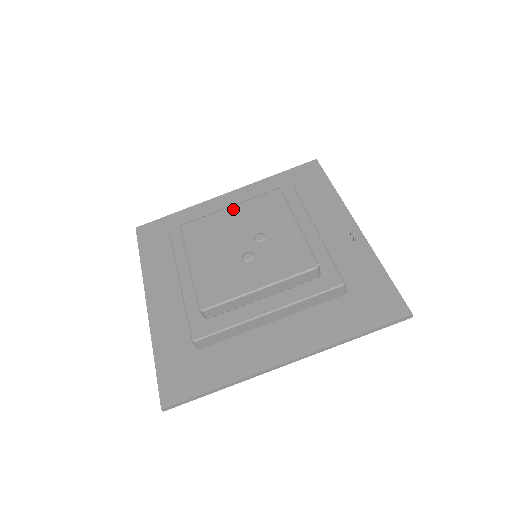
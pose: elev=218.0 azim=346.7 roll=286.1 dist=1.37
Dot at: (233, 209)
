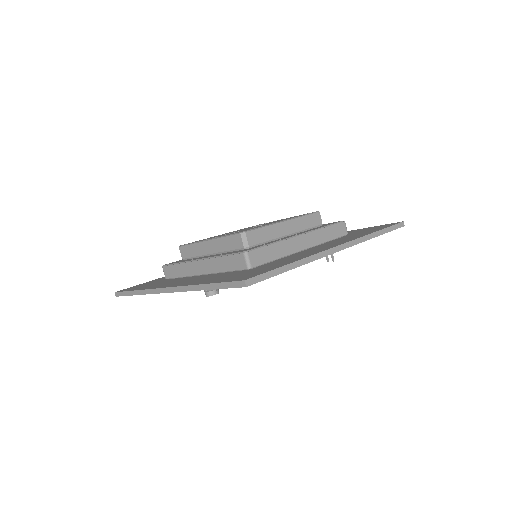
Dot at: occluded
